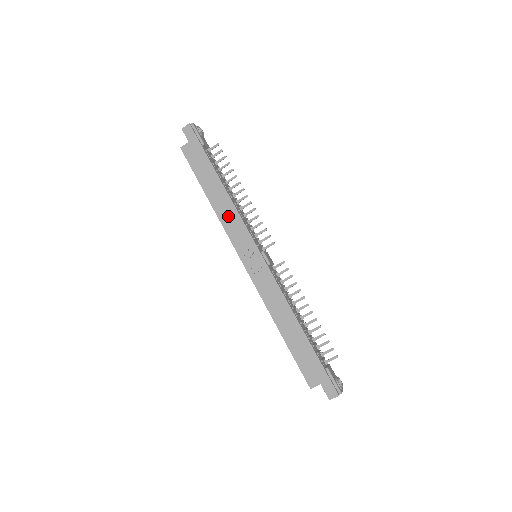
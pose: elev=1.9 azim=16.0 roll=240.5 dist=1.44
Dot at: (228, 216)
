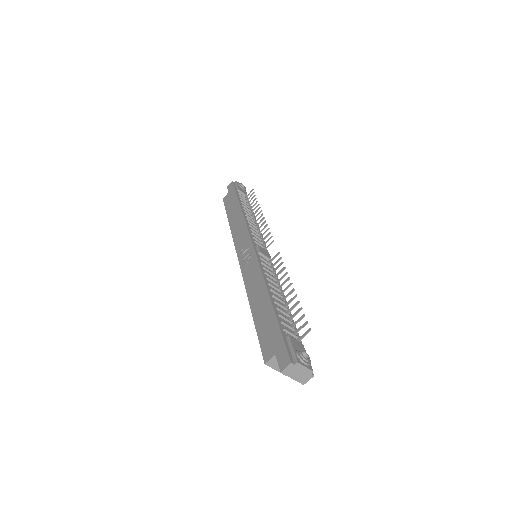
Dot at: (238, 228)
